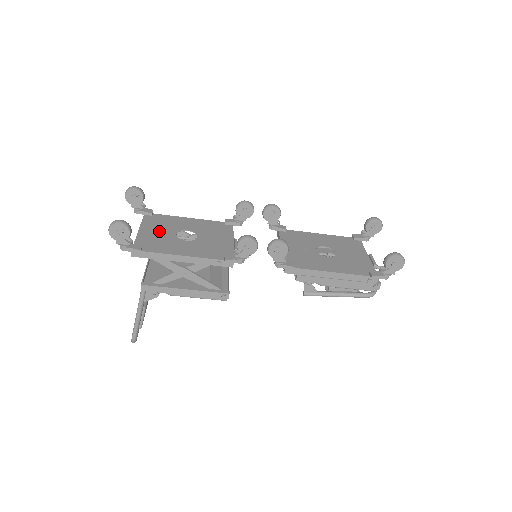
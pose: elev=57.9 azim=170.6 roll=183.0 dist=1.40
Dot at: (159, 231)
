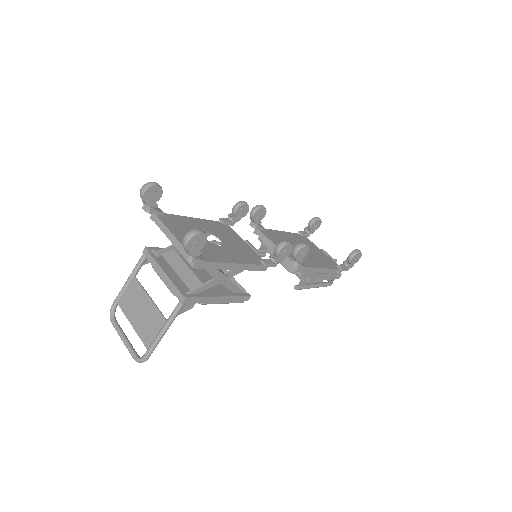
Dot at: occluded
